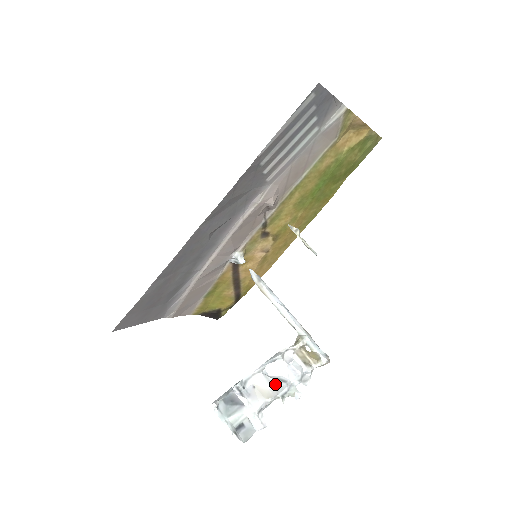
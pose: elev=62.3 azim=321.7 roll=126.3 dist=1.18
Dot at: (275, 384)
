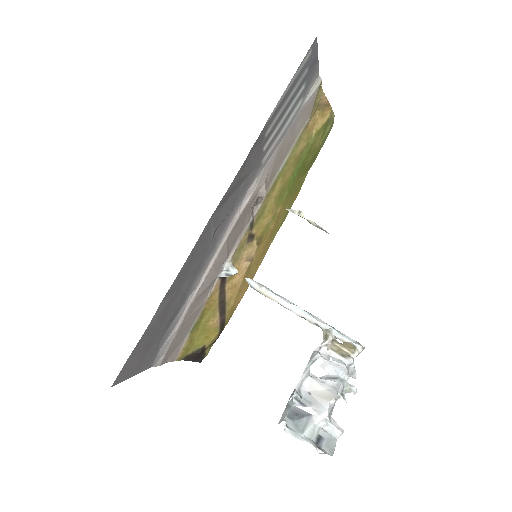
Dot at: (329, 383)
